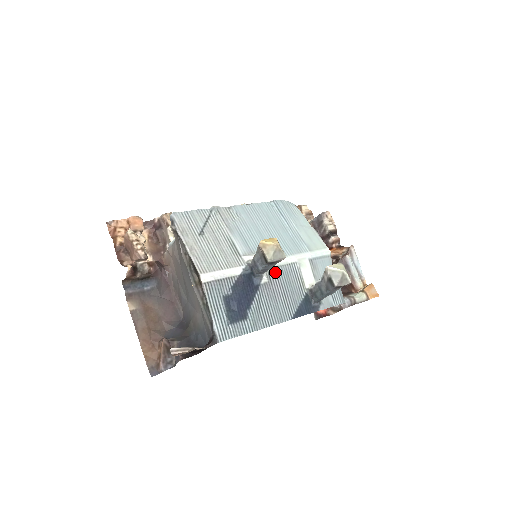
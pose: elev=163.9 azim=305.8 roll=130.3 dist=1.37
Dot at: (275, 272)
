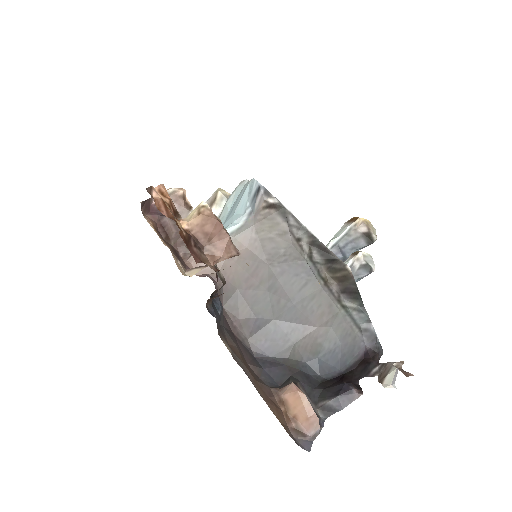
Dot at: occluded
